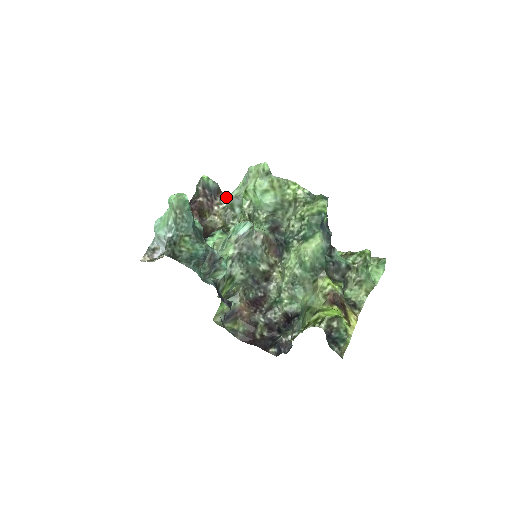
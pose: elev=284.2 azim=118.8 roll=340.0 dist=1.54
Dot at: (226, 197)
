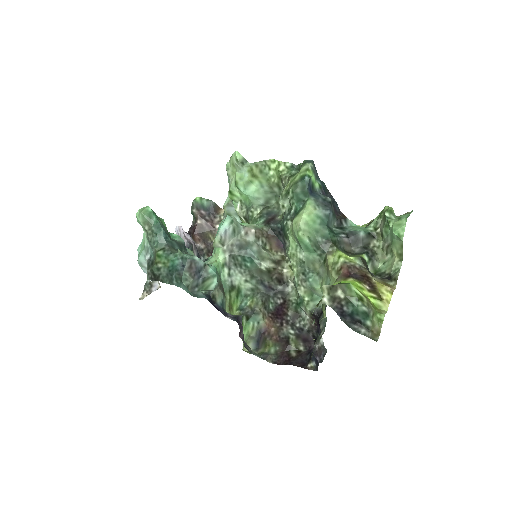
Dot at: occluded
